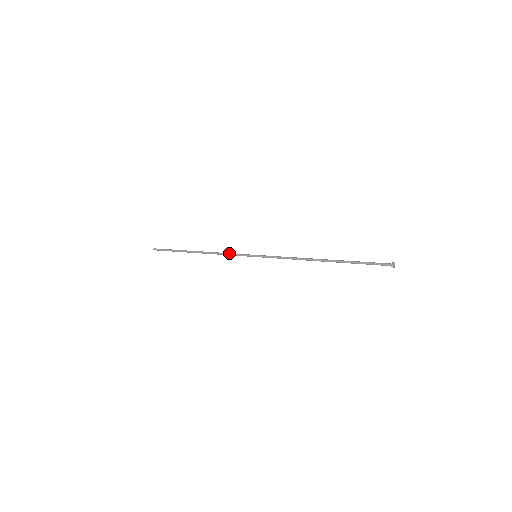
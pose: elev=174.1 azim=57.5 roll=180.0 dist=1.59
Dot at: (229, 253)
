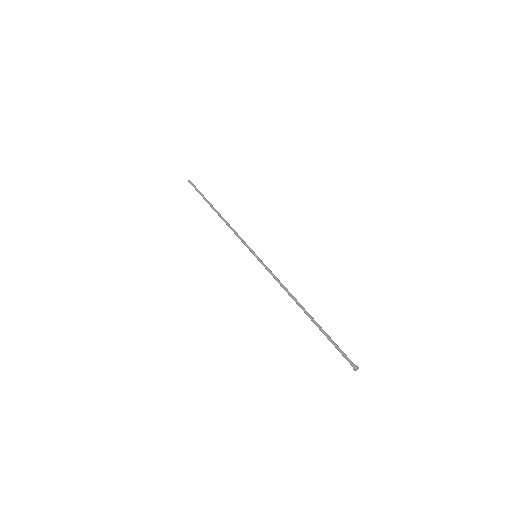
Dot at: (237, 236)
